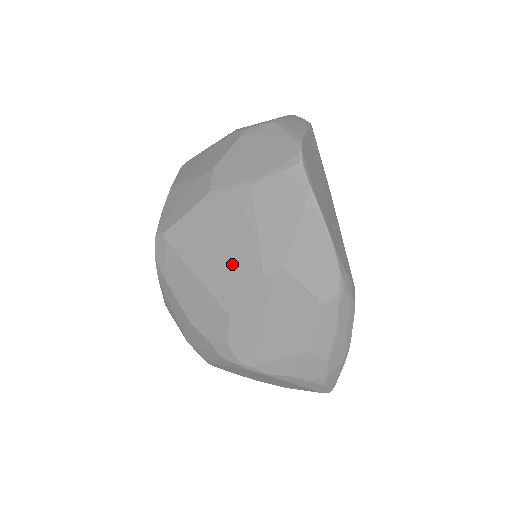
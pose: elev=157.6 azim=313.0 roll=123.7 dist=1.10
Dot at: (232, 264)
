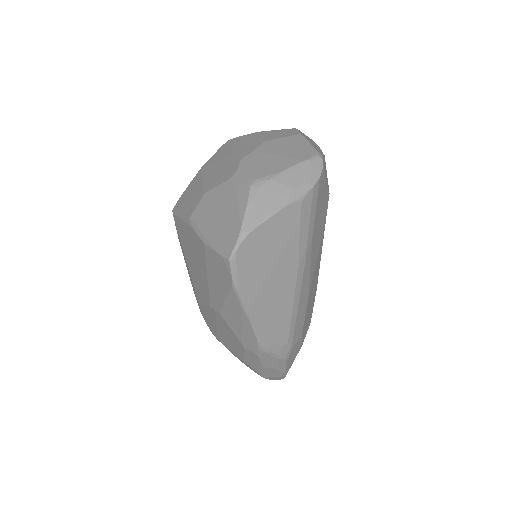
Dot at: (198, 277)
